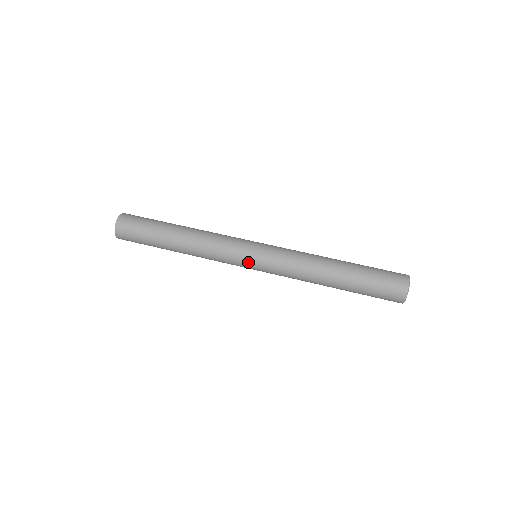
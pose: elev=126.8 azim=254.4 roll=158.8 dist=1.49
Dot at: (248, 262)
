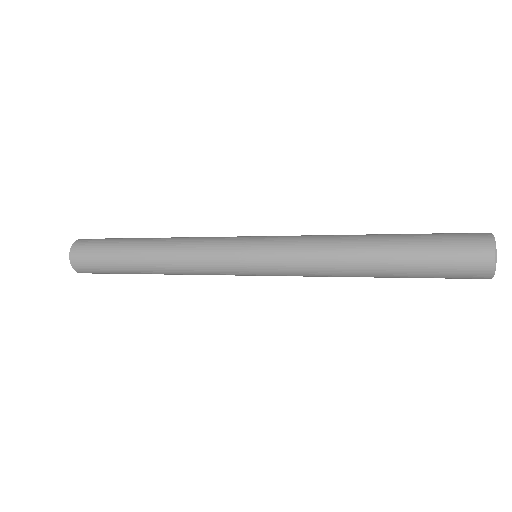
Dot at: (245, 243)
